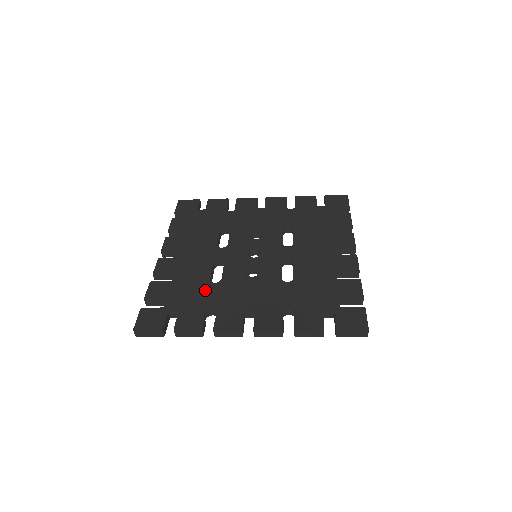
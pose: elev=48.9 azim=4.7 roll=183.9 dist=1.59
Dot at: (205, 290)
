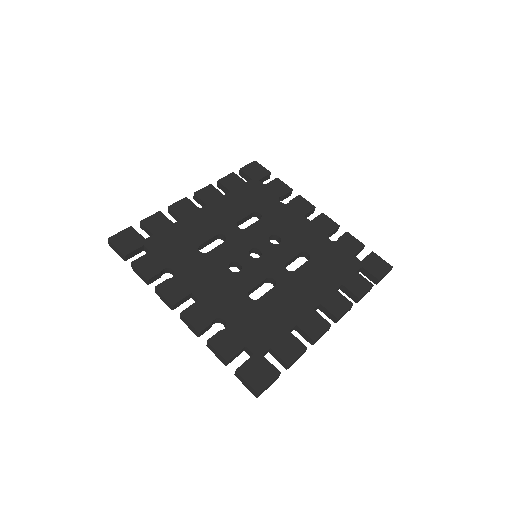
Dot at: (186, 251)
